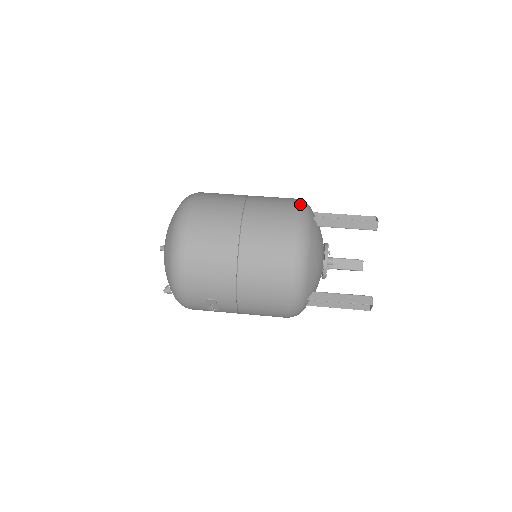
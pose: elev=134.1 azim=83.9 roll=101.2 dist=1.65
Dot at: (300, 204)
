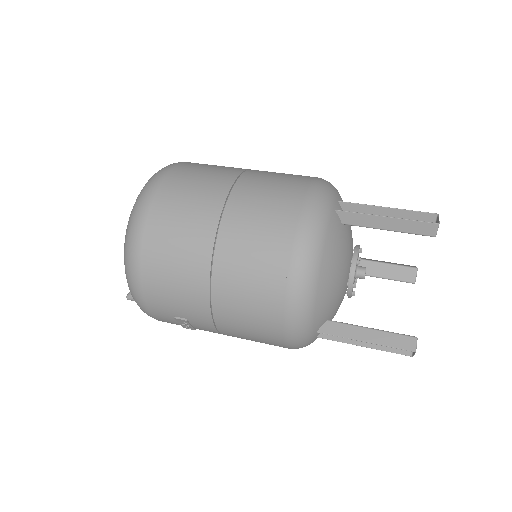
Dot at: (316, 189)
